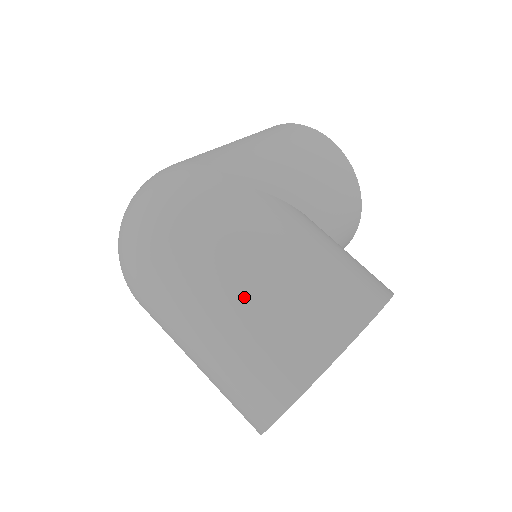
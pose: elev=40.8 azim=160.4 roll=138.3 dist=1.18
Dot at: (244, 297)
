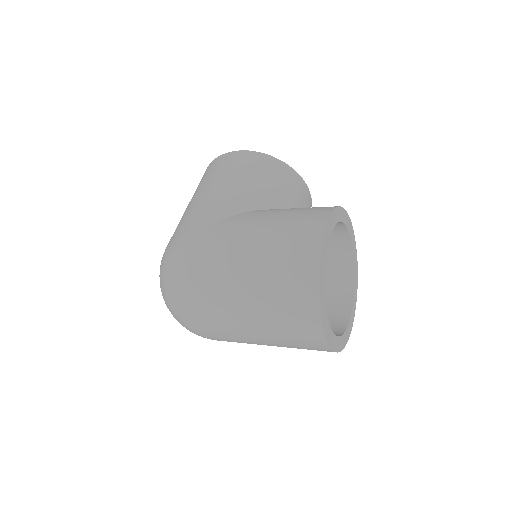
Dot at: (249, 288)
